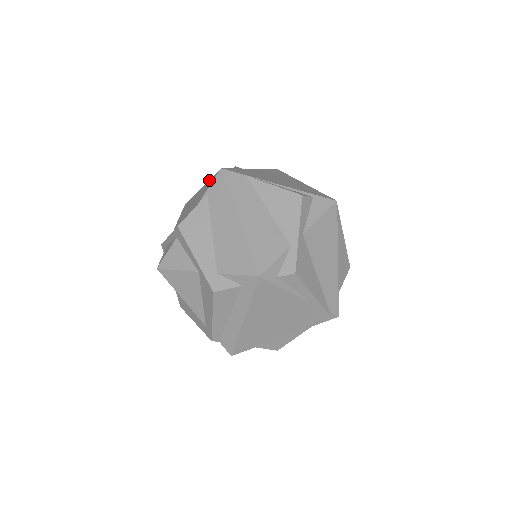
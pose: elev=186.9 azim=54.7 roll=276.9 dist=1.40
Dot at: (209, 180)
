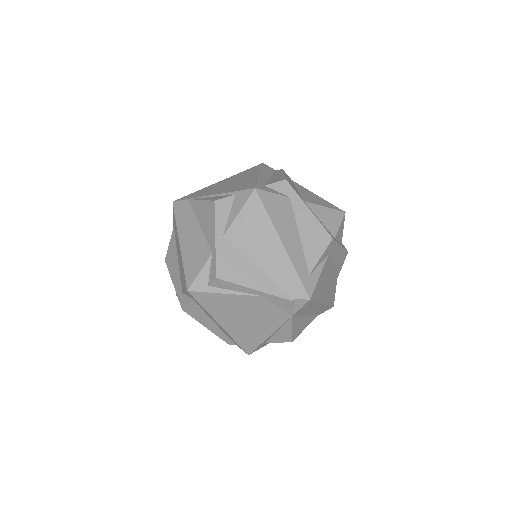
Dot at: occluded
